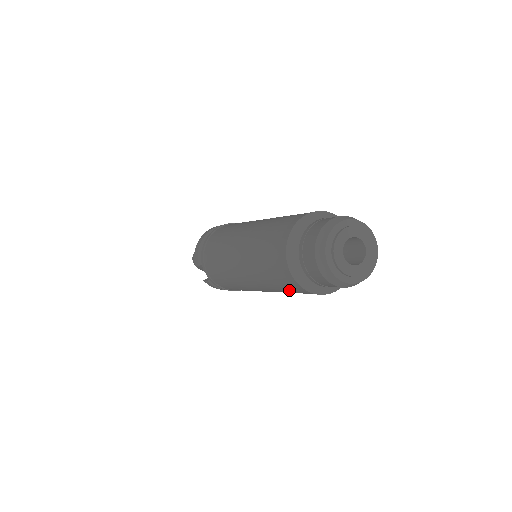
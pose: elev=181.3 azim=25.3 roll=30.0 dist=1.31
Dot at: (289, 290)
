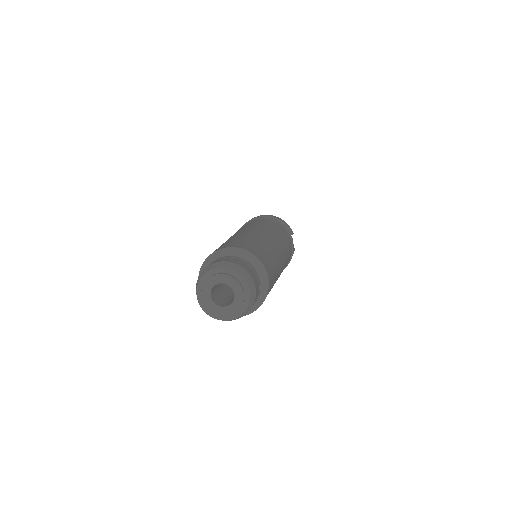
Dot at: occluded
